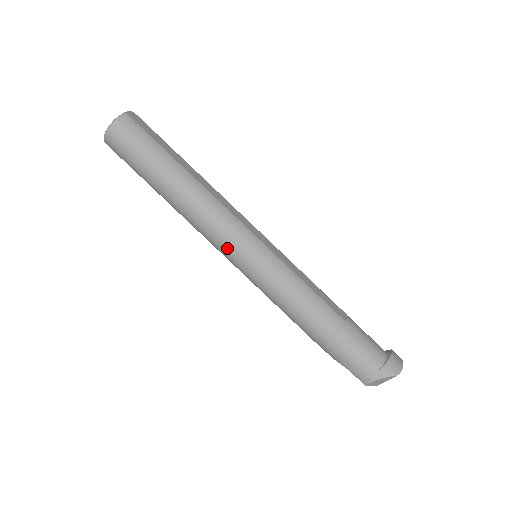
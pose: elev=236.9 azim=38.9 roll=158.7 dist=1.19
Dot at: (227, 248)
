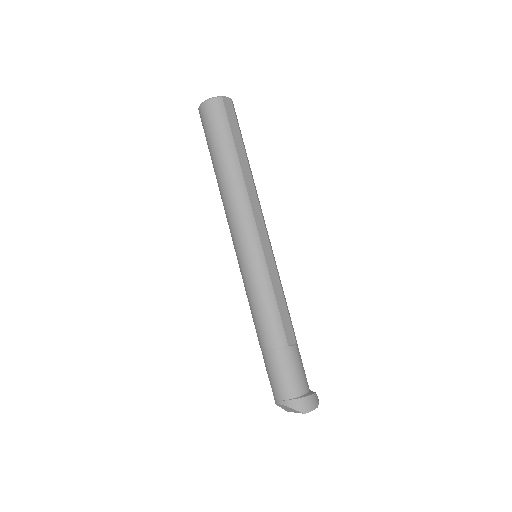
Dot at: (235, 237)
